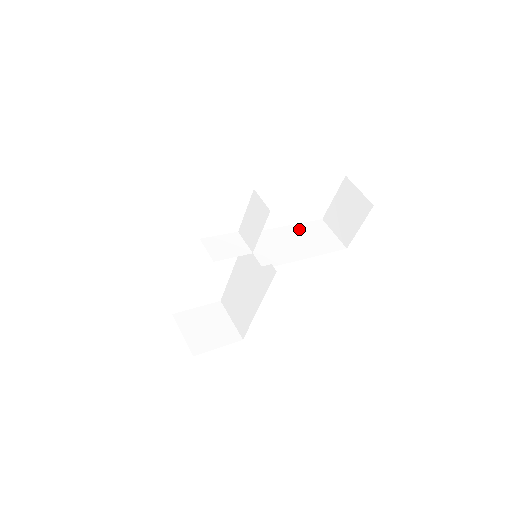
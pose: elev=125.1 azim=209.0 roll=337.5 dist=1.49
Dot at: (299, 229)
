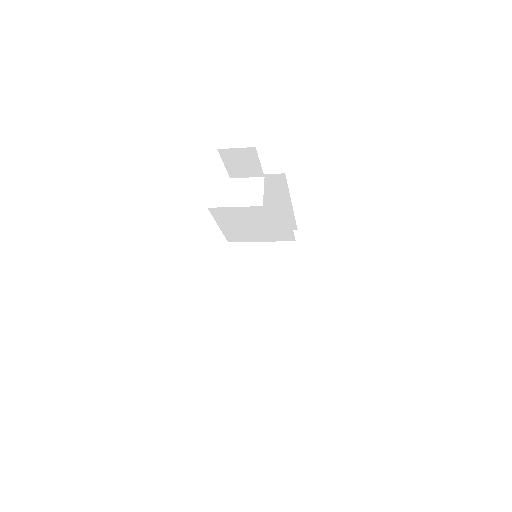
Dot at: occluded
